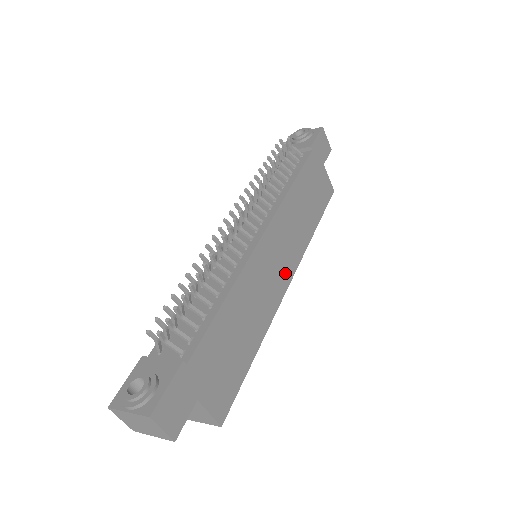
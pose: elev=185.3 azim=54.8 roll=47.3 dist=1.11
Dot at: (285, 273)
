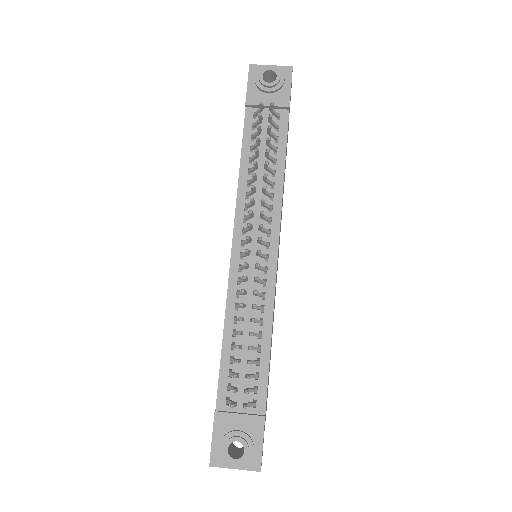
Dot at: occluded
